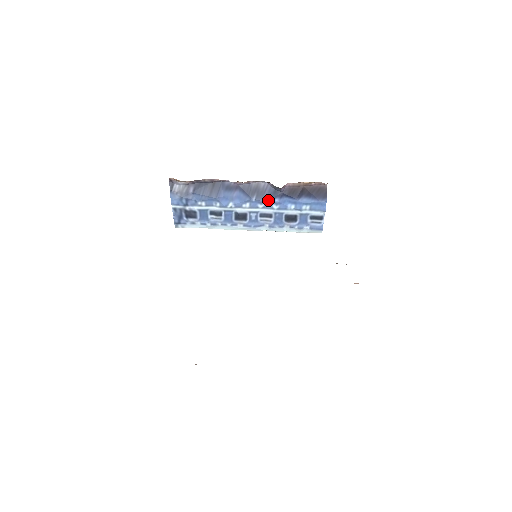
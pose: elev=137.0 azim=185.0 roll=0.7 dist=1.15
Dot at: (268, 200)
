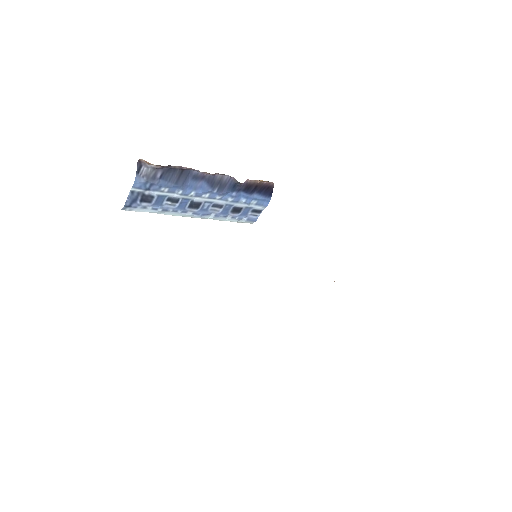
Dot at: (227, 193)
